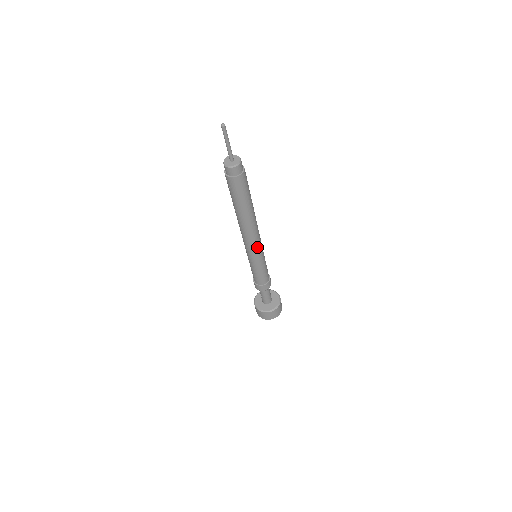
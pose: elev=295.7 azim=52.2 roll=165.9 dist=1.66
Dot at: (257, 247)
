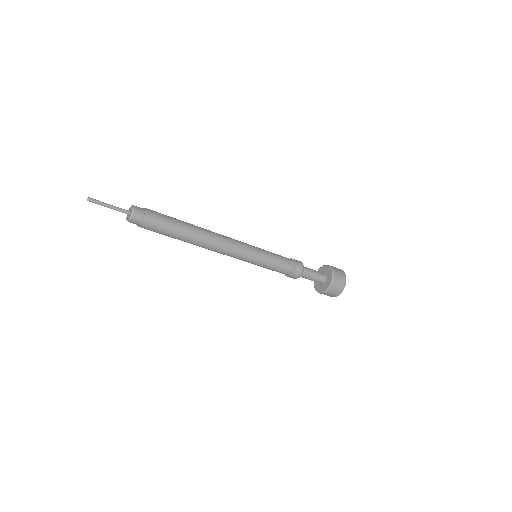
Dot at: (240, 252)
